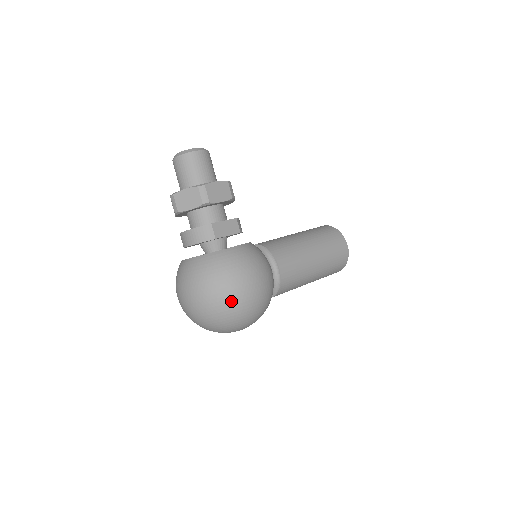
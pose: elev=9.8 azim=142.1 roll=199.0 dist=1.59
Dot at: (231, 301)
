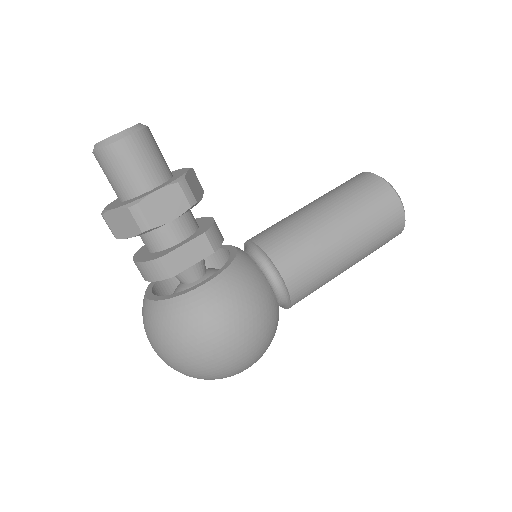
Dot at: (207, 365)
